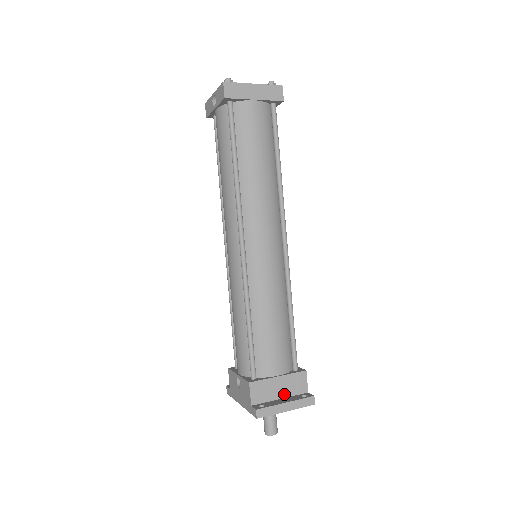
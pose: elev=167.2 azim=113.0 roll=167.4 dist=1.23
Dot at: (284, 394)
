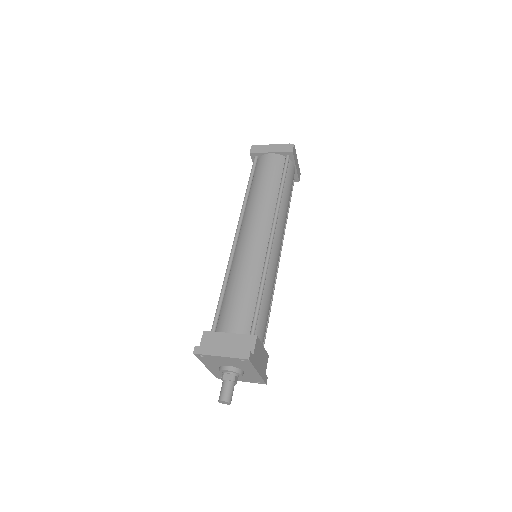
Dot at: occluded
